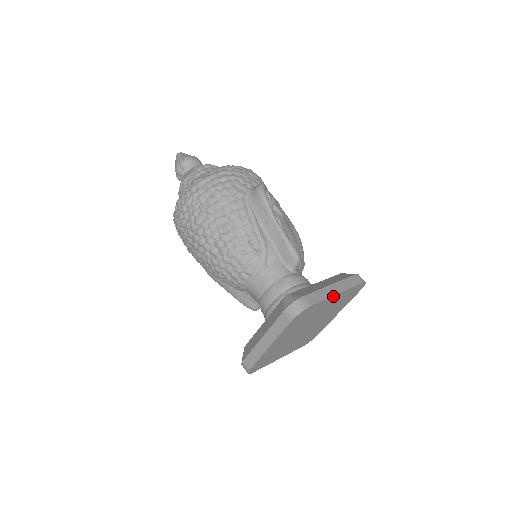
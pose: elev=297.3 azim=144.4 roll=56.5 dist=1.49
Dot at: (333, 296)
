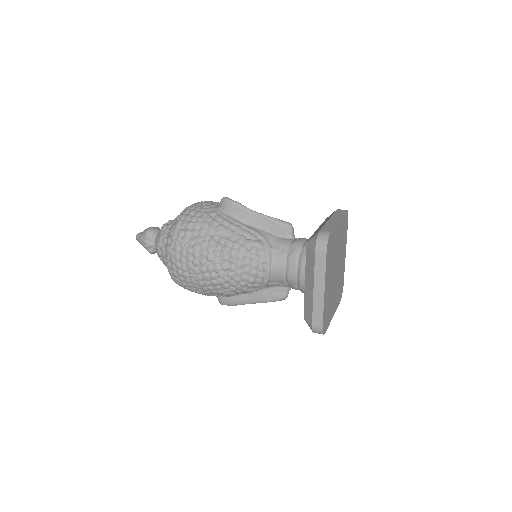
Dot at: (337, 223)
